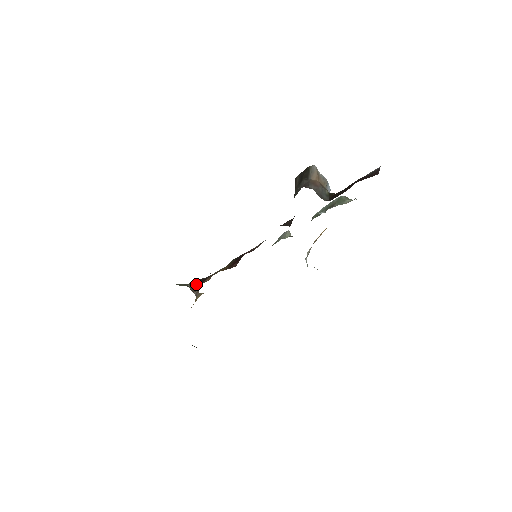
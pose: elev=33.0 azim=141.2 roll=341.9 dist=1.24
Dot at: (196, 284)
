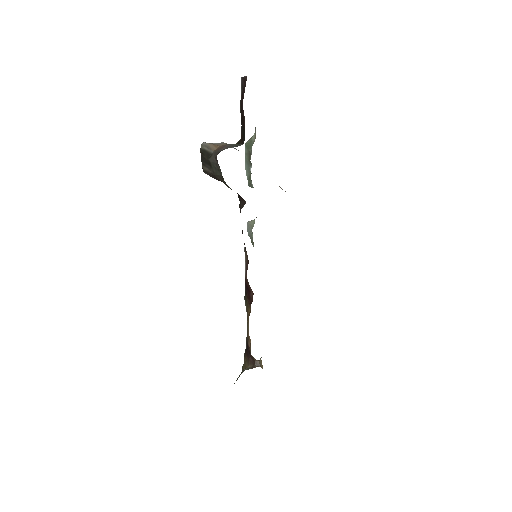
Dot at: (247, 362)
